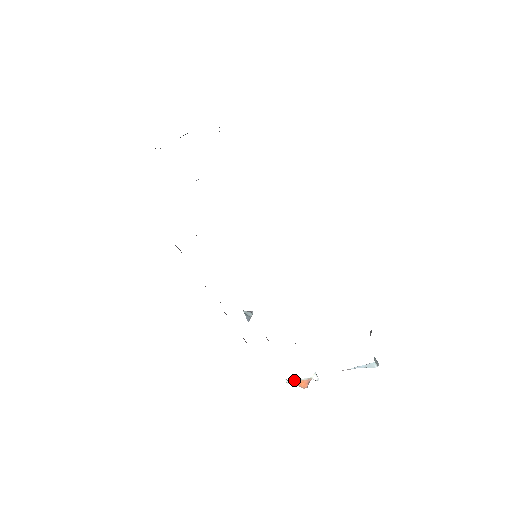
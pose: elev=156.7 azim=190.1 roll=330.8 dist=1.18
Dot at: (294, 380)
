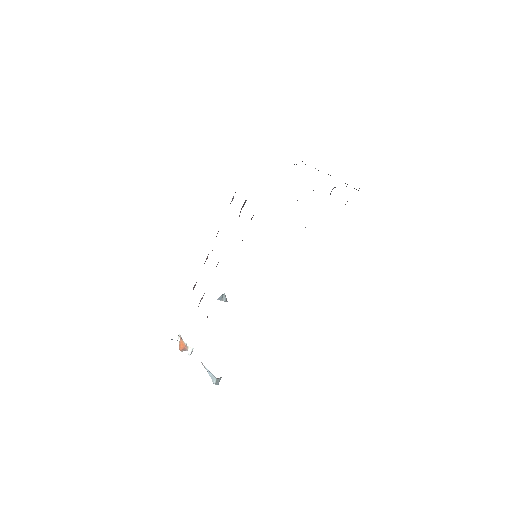
Dot at: occluded
